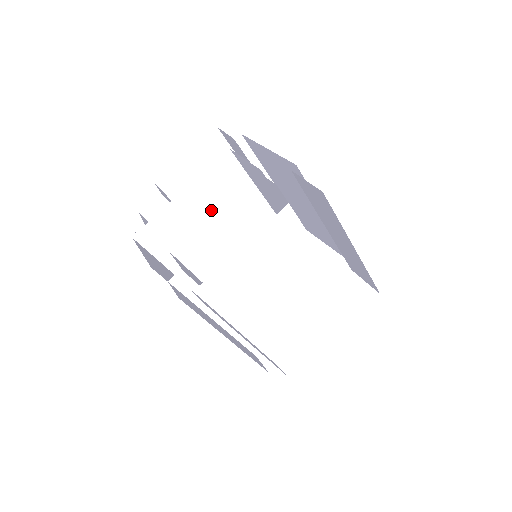
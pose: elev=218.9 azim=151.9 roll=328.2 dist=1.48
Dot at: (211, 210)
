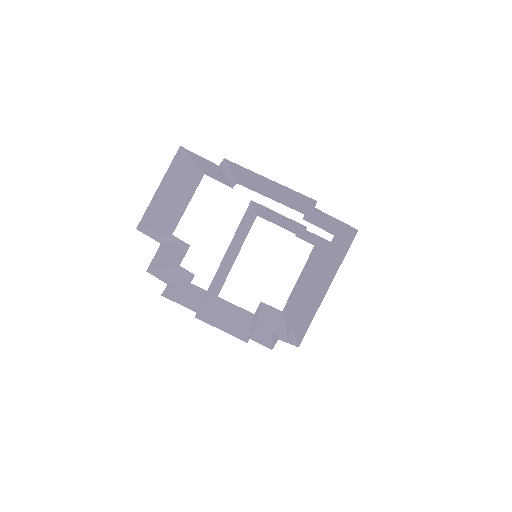
Dot at: occluded
